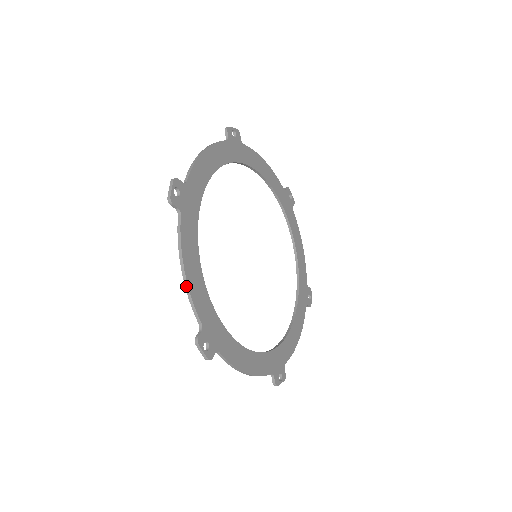
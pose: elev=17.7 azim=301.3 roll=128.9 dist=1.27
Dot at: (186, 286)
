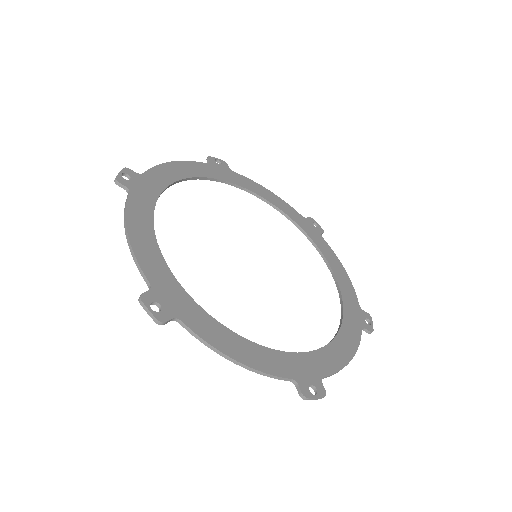
Dot at: (130, 247)
